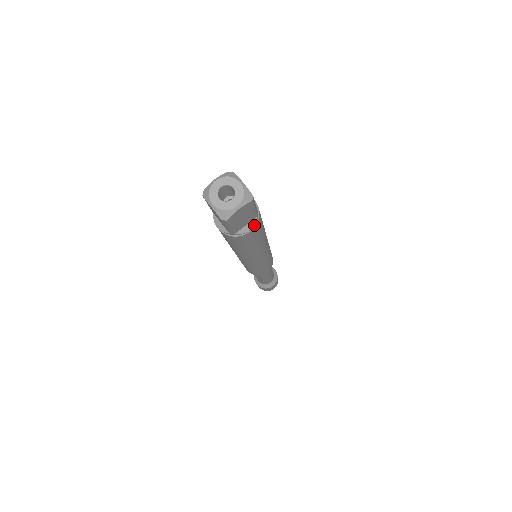
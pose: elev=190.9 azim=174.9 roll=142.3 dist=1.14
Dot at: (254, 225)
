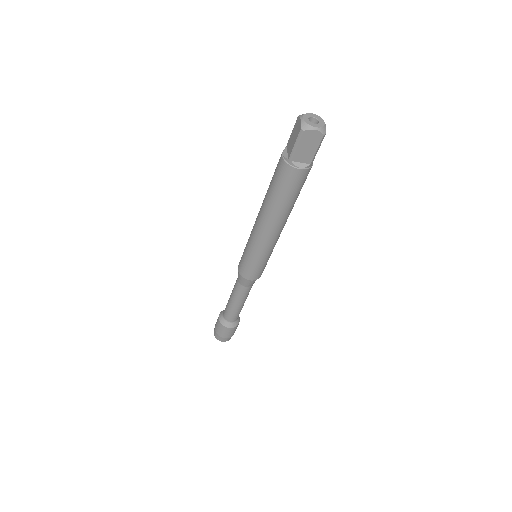
Dot at: occluded
